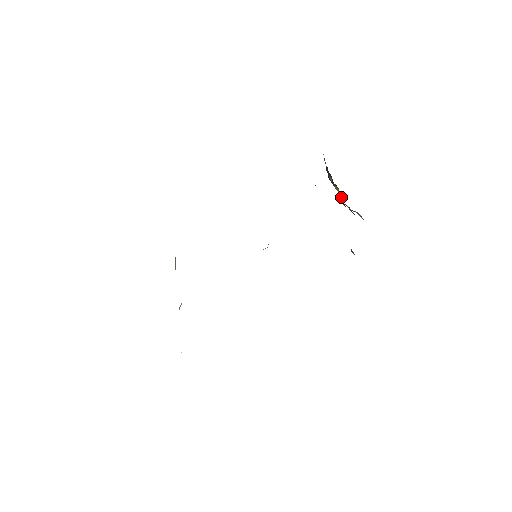
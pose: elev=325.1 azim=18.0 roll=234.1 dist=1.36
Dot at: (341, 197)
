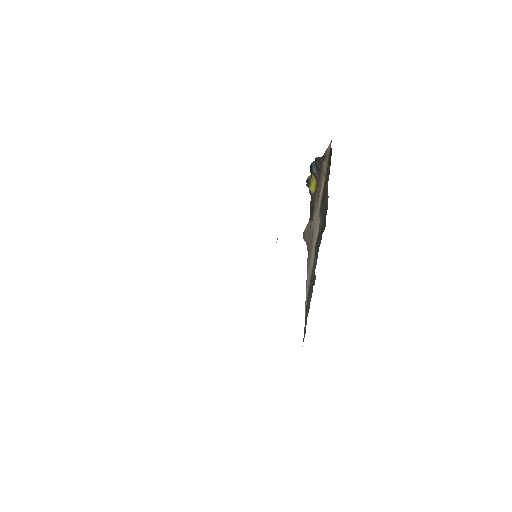
Dot at: (313, 186)
